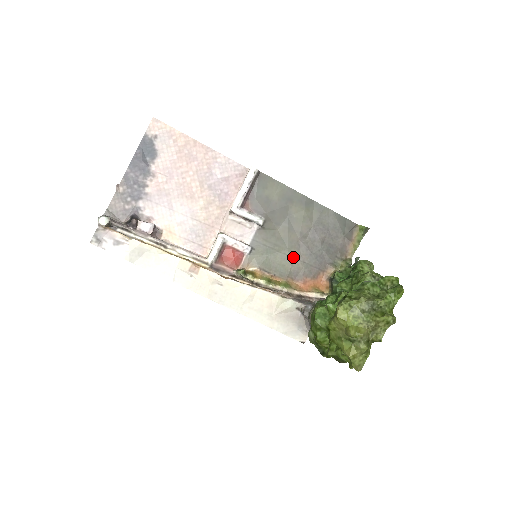
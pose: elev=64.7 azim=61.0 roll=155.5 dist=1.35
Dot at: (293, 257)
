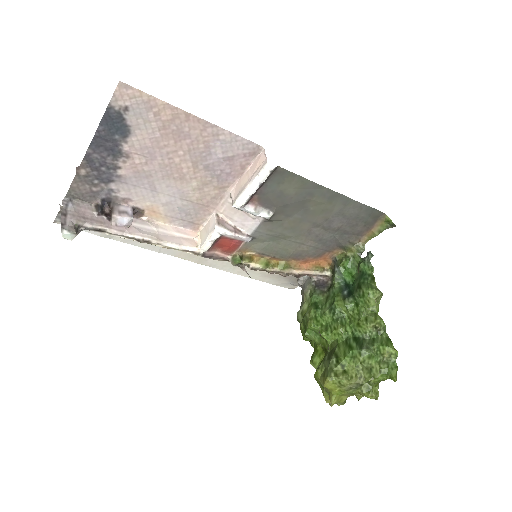
Dot at: (299, 243)
